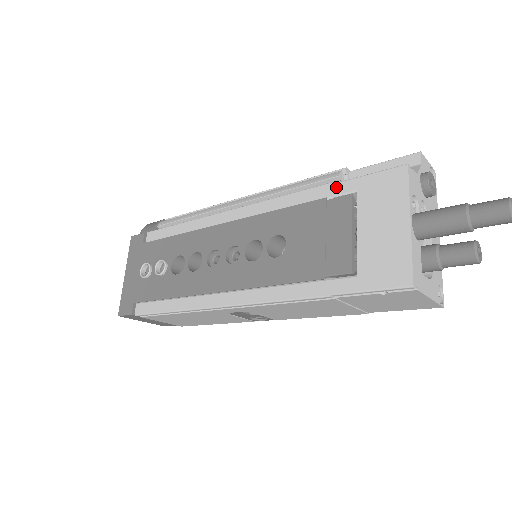
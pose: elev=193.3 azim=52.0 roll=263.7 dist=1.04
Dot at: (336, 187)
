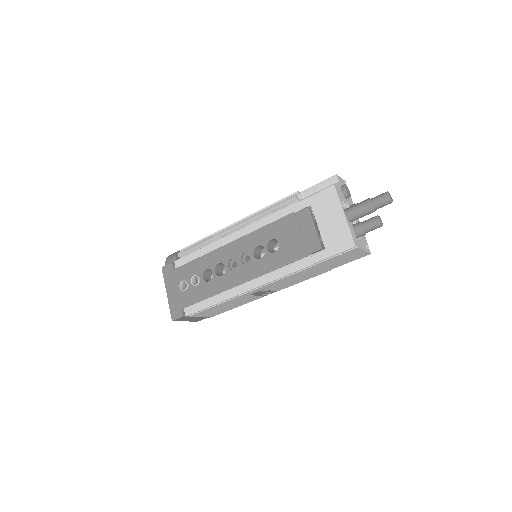
Dot at: (298, 205)
